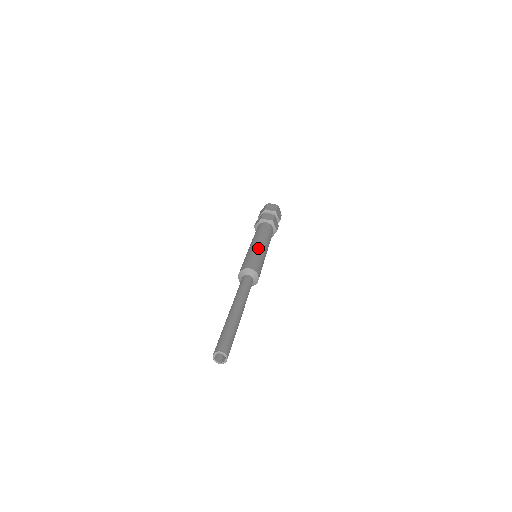
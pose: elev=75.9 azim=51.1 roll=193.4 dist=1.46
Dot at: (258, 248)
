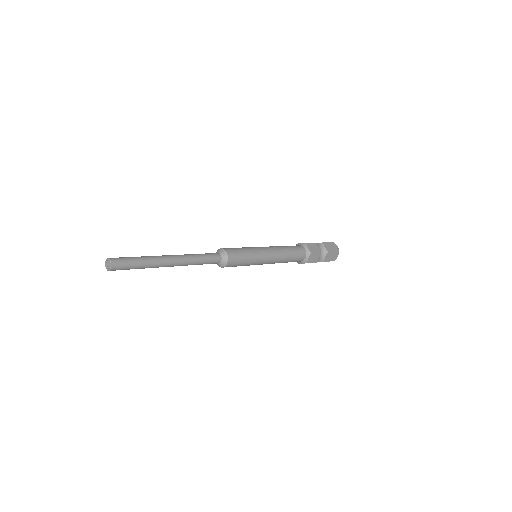
Dot at: (261, 252)
